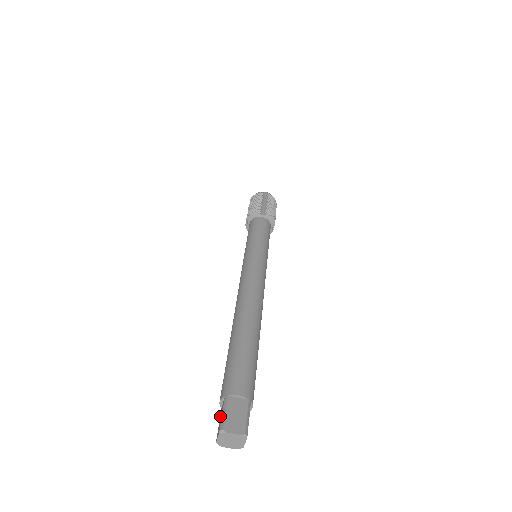
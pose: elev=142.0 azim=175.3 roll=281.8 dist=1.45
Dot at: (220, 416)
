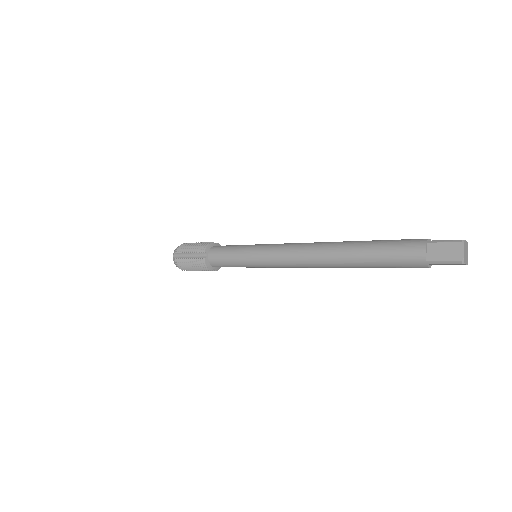
Dot at: (438, 257)
